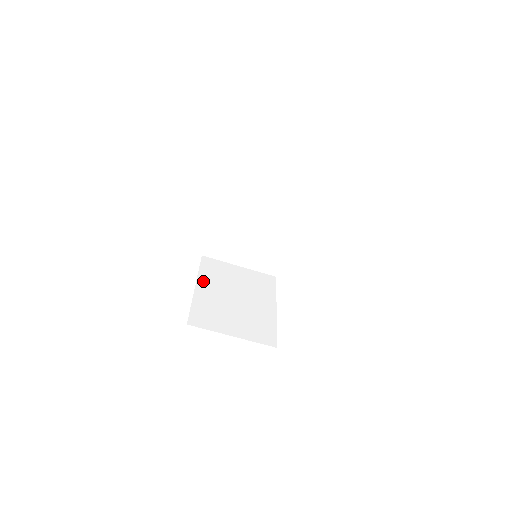
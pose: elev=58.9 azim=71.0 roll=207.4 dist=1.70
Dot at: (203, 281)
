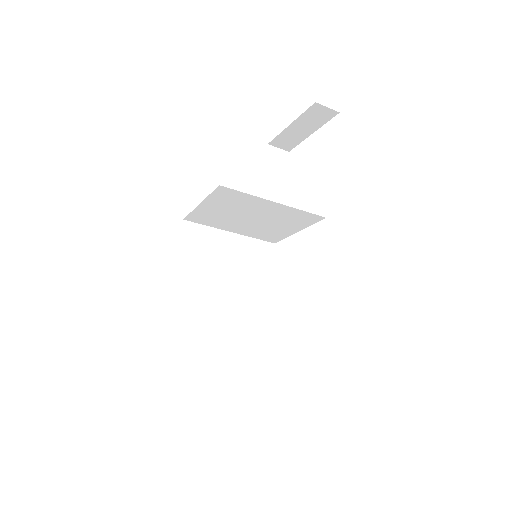
Dot at: (184, 270)
